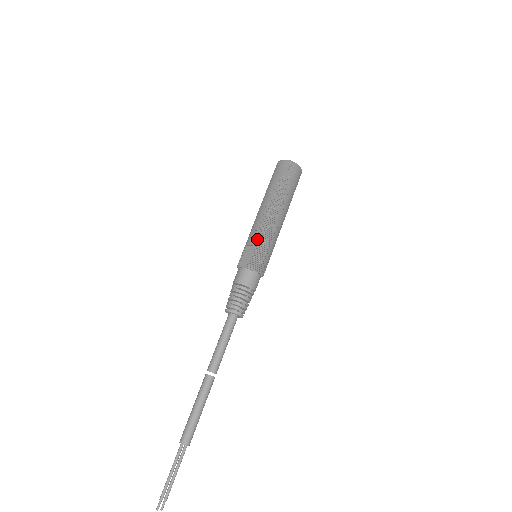
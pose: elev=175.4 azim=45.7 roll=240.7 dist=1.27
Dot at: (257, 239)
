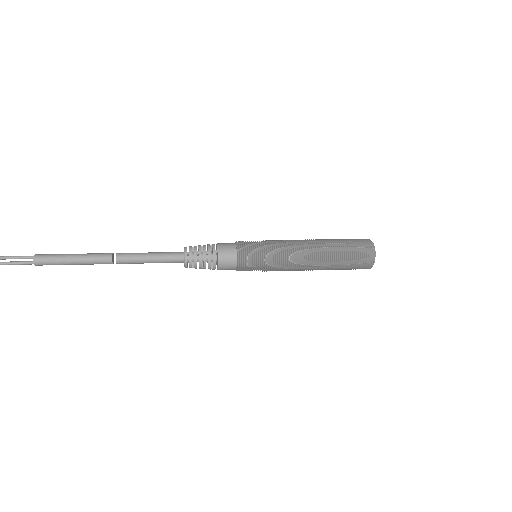
Dot at: (270, 240)
